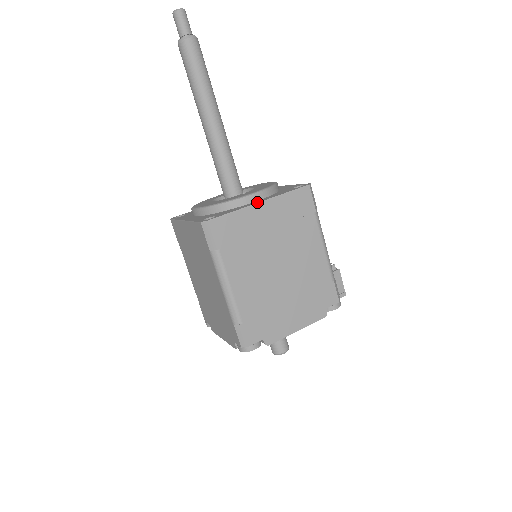
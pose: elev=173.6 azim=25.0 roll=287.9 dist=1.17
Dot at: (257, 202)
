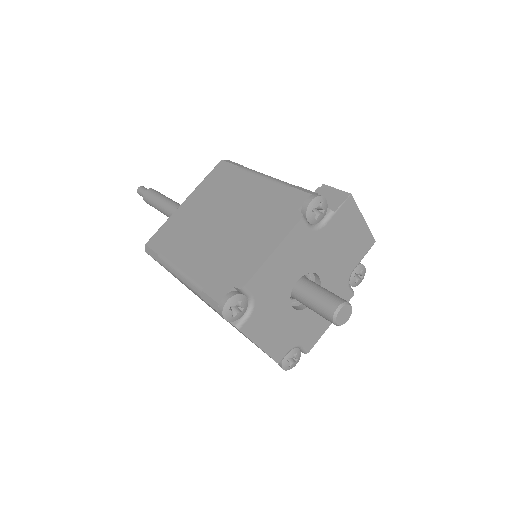
Dot at: (183, 205)
